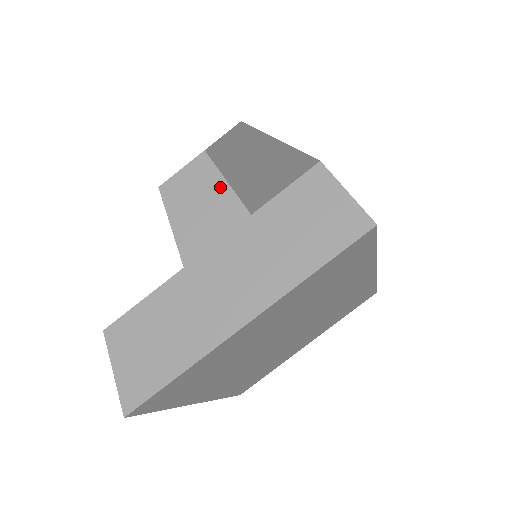
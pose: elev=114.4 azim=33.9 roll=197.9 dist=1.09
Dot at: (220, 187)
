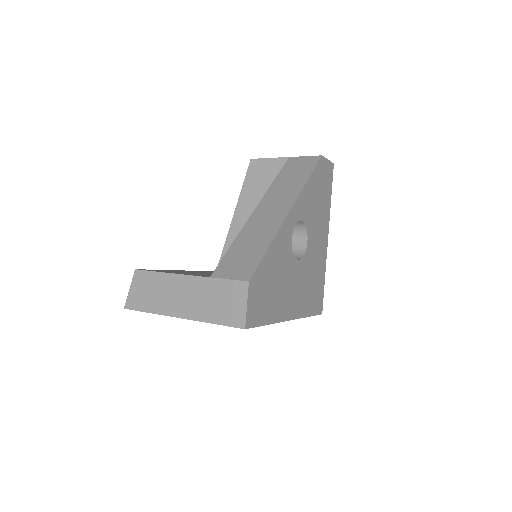
Dot at: occluded
